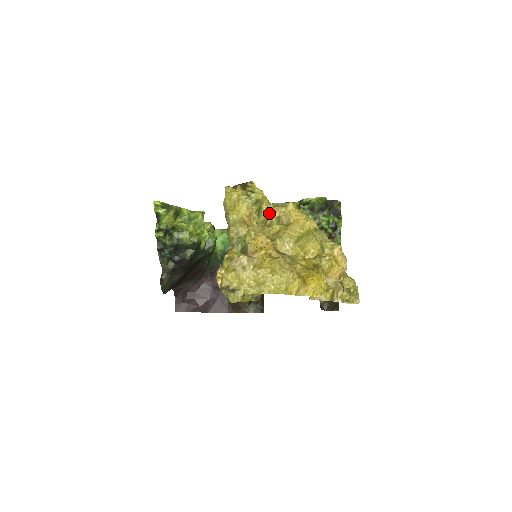
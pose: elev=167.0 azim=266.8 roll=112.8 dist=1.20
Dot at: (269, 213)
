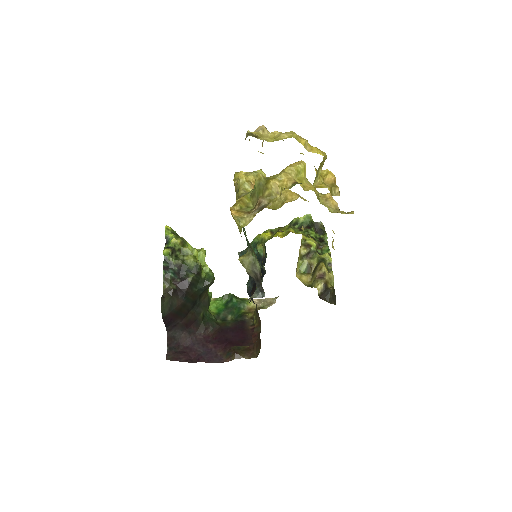
Dot at: occluded
